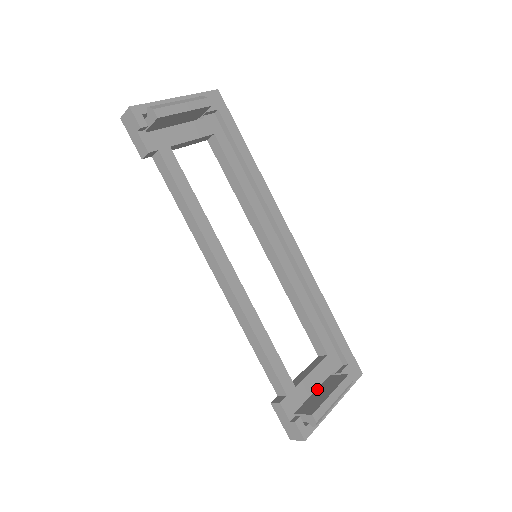
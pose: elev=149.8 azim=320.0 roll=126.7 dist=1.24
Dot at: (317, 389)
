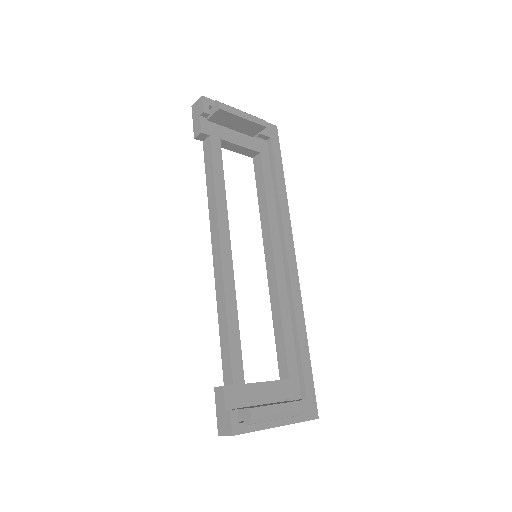
Dot at: occluded
